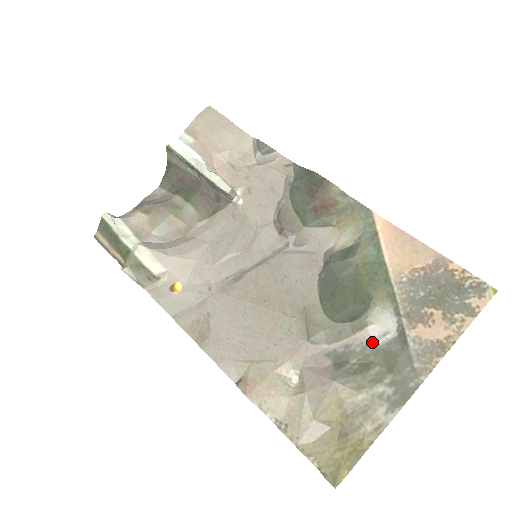
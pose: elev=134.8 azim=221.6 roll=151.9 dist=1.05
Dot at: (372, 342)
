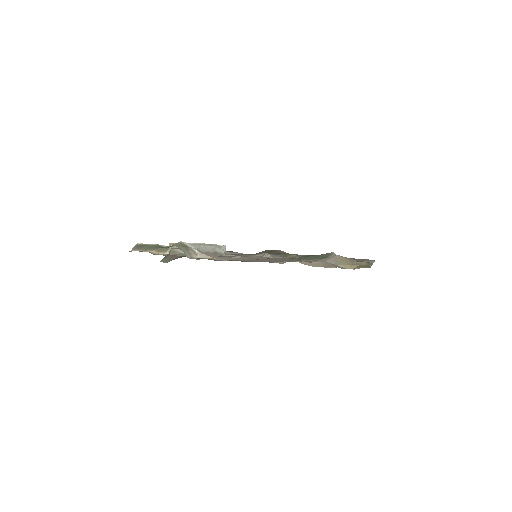
Dot at: occluded
